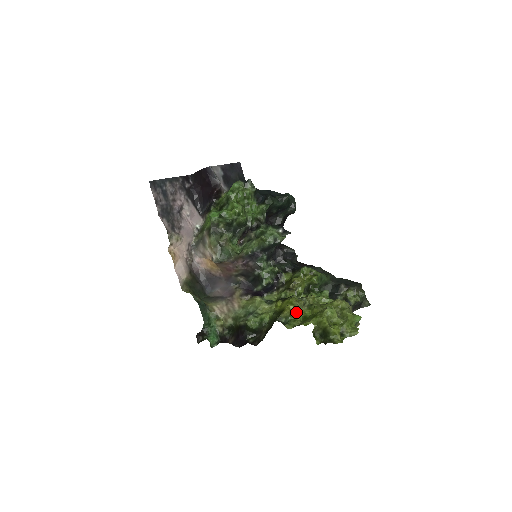
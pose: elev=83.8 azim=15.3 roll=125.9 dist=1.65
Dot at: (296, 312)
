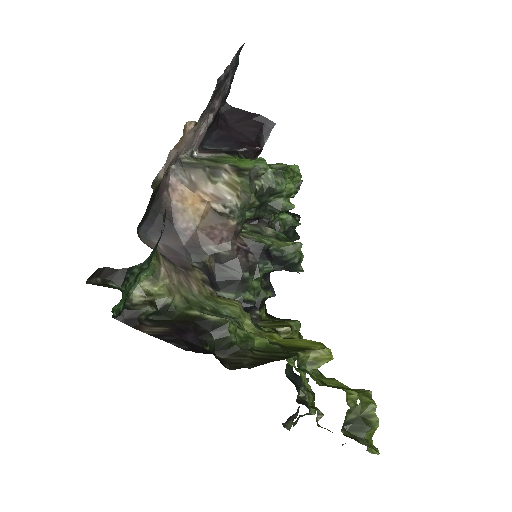
Dot at: occluded
